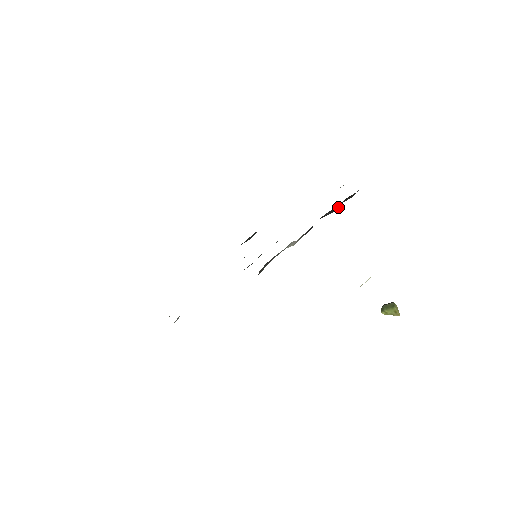
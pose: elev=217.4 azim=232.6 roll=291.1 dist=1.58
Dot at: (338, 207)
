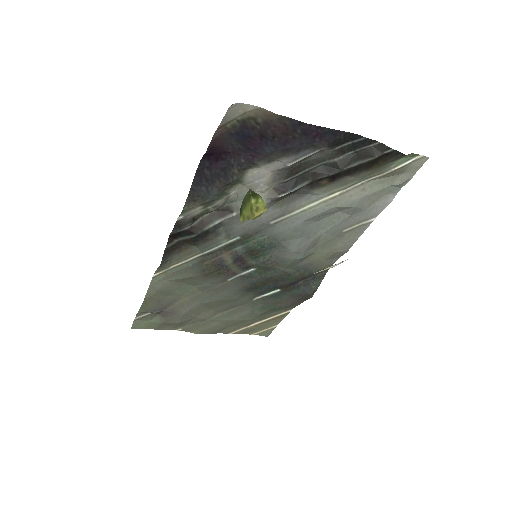
Dot at: (345, 168)
